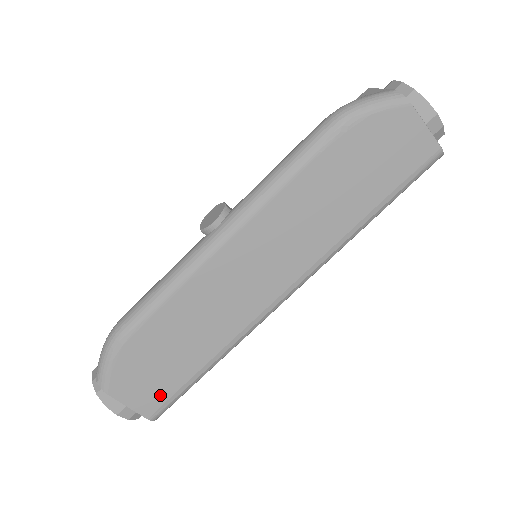
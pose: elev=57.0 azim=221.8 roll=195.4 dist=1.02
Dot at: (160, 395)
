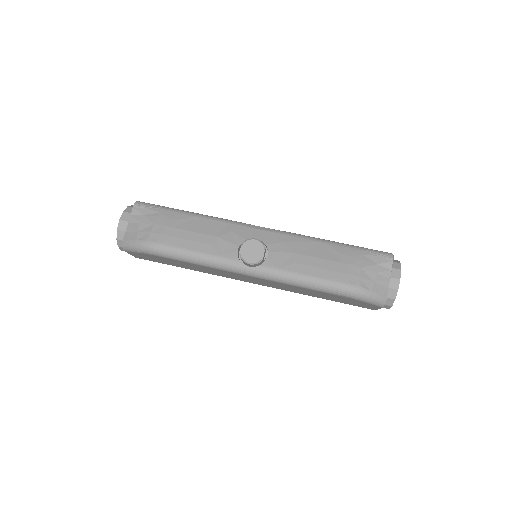
Dot at: (151, 260)
